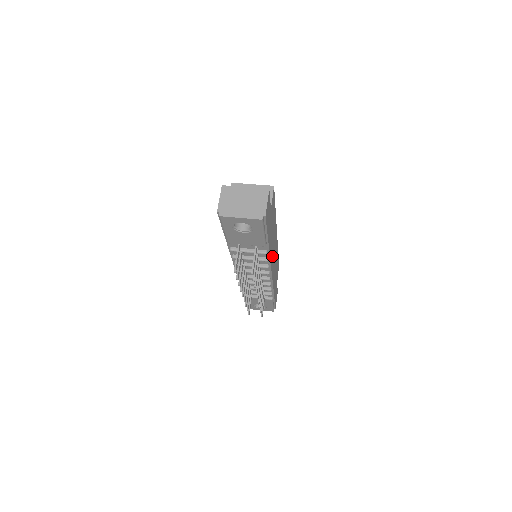
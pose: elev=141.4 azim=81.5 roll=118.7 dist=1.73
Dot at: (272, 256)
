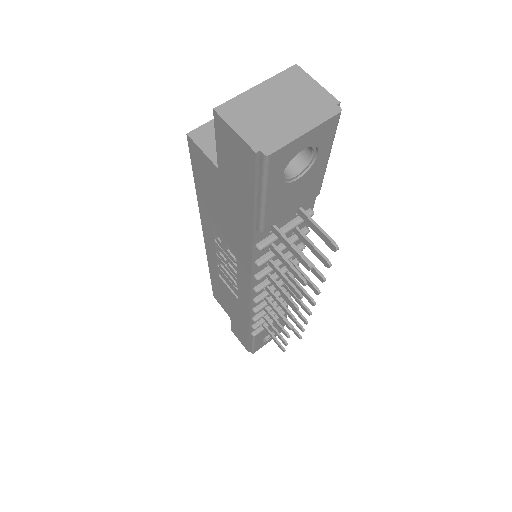
Dot at: occluded
